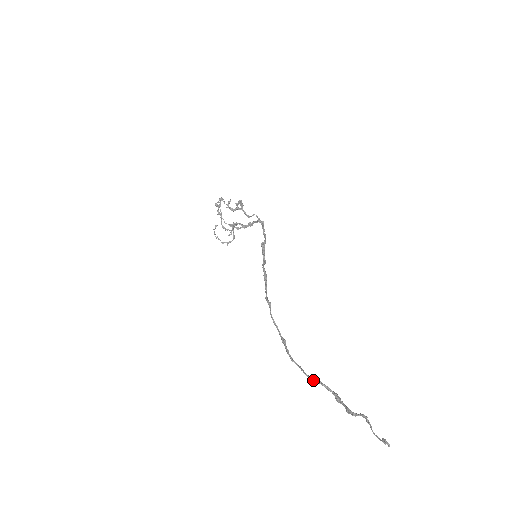
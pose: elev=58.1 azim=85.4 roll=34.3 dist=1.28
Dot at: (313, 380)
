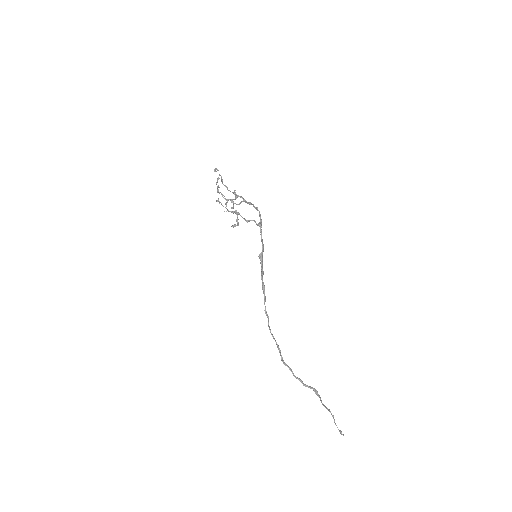
Dot at: (299, 380)
